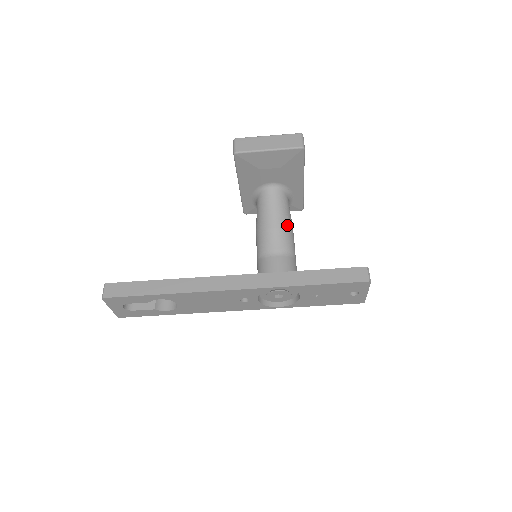
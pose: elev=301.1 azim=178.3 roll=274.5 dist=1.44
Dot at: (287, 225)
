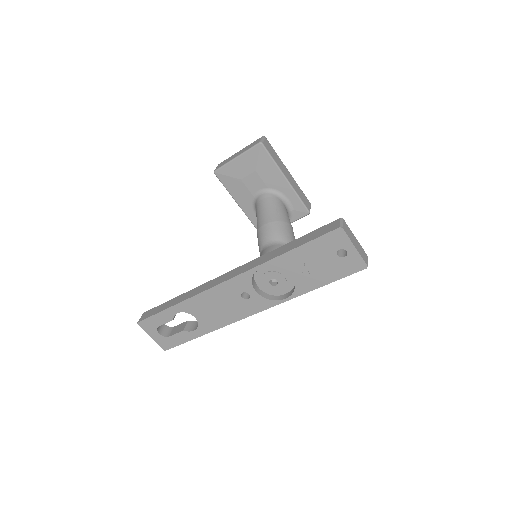
Dot at: (277, 219)
